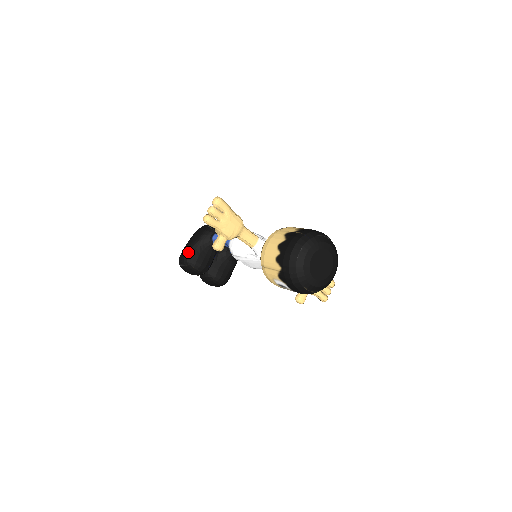
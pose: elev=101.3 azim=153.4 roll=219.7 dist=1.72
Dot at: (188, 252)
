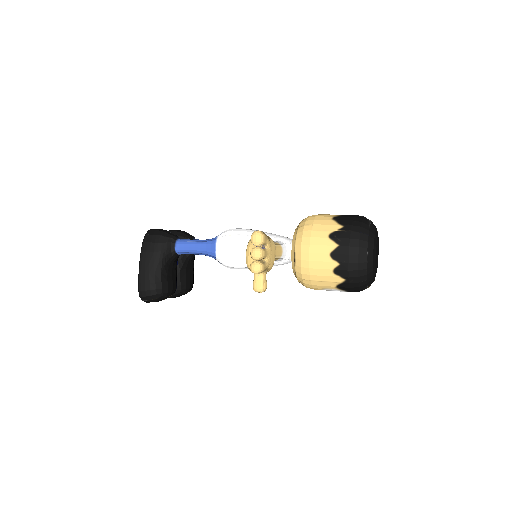
Dot at: (152, 282)
